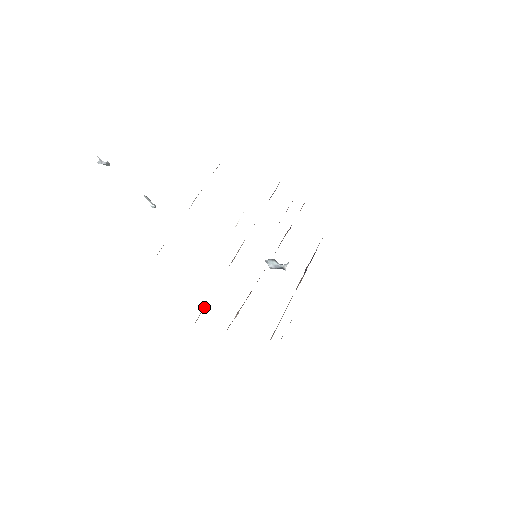
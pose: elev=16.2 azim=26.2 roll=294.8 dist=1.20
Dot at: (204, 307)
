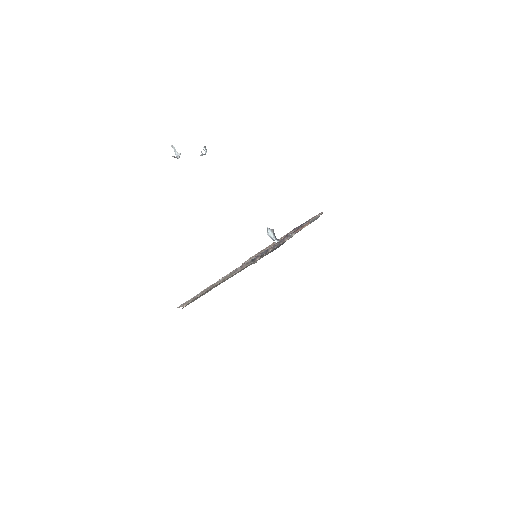
Dot at: occluded
